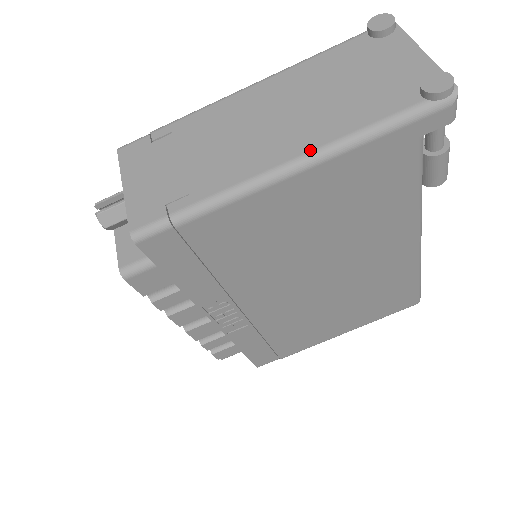
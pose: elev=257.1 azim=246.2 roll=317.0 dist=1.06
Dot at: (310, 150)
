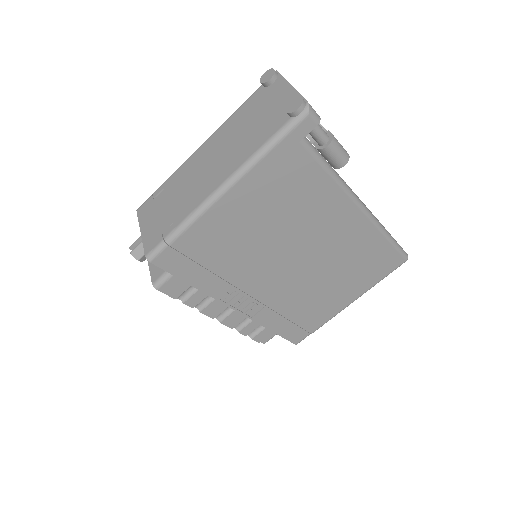
Dot at: (232, 173)
